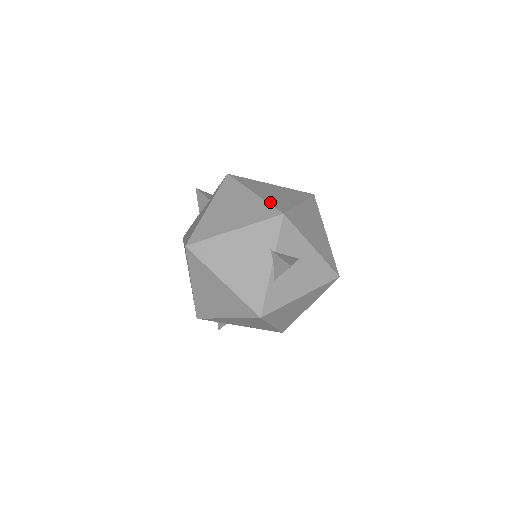
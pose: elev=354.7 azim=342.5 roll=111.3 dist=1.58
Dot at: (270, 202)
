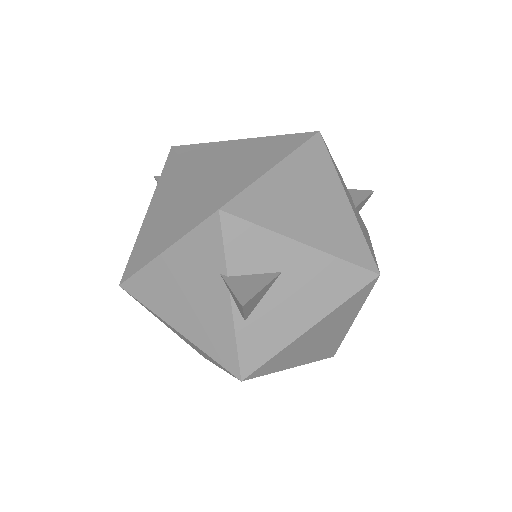
Dot at: (209, 187)
